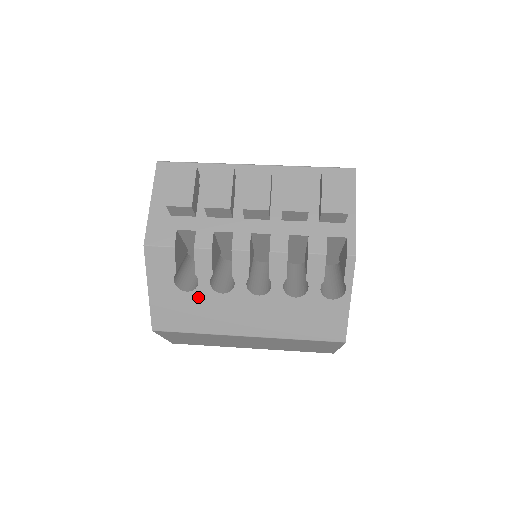
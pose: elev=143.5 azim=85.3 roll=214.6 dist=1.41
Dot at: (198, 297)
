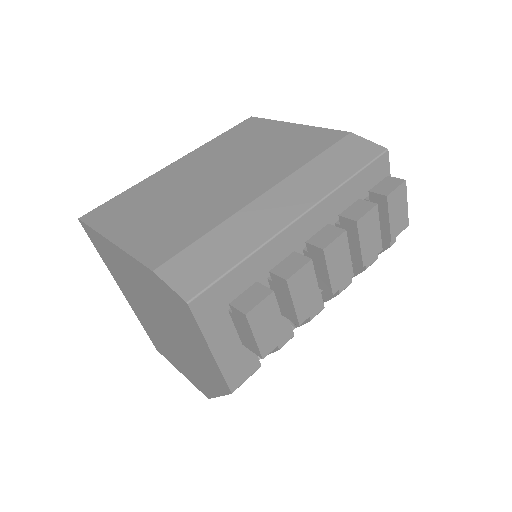
Dot at: occluded
